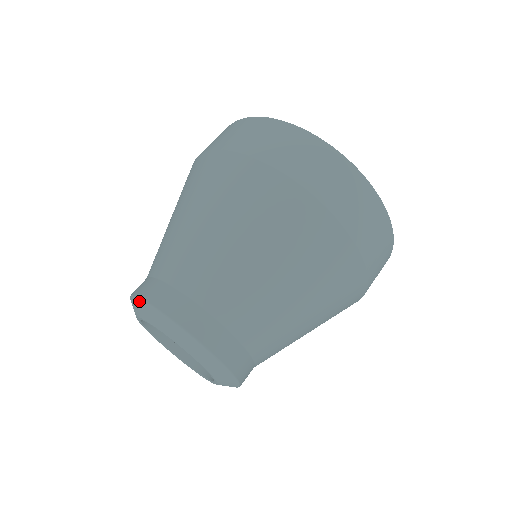
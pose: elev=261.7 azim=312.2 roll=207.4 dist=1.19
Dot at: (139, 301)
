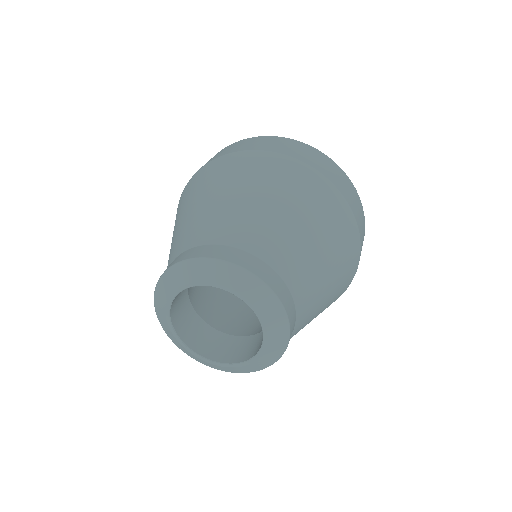
Dot at: (162, 278)
